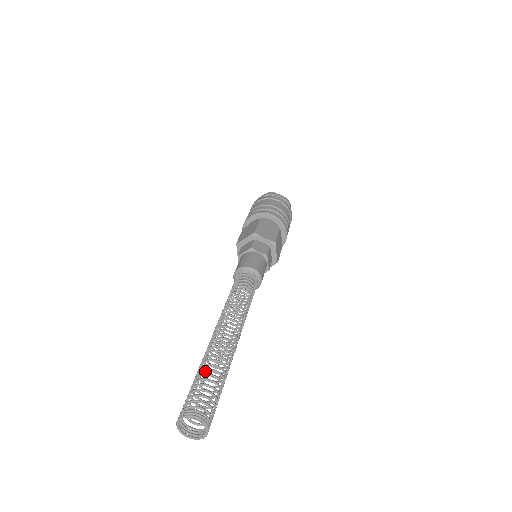
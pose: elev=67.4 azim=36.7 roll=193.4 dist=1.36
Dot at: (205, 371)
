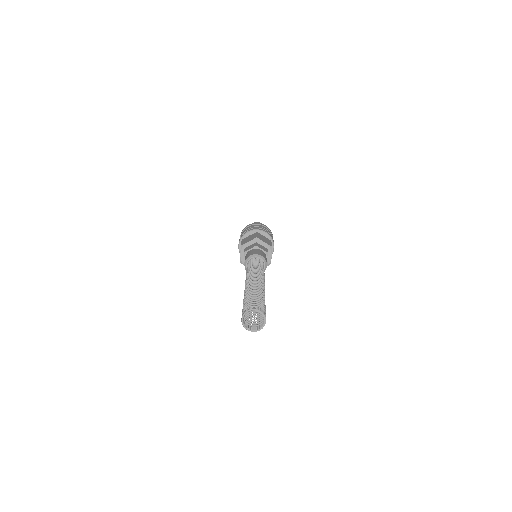
Dot at: occluded
